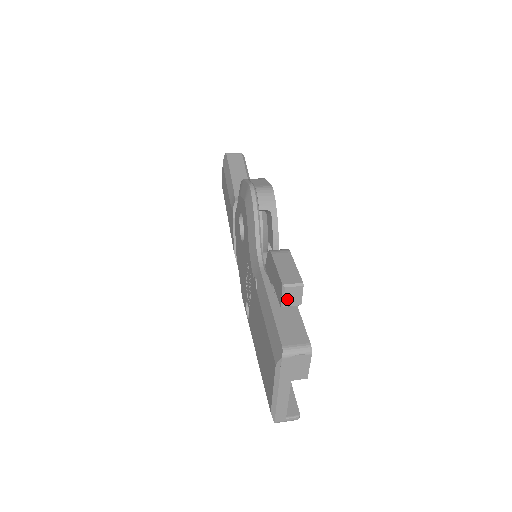
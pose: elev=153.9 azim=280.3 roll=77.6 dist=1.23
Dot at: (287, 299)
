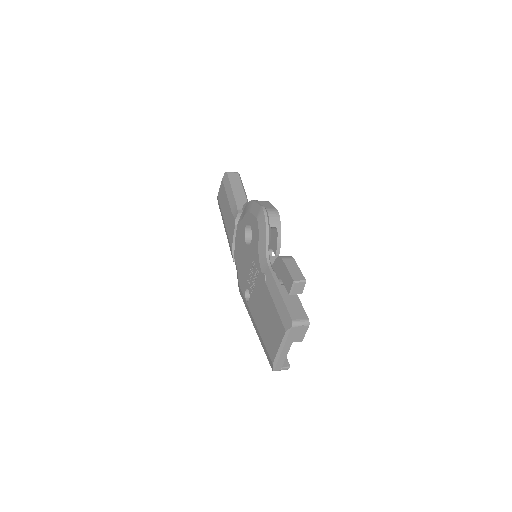
Dot at: (294, 290)
